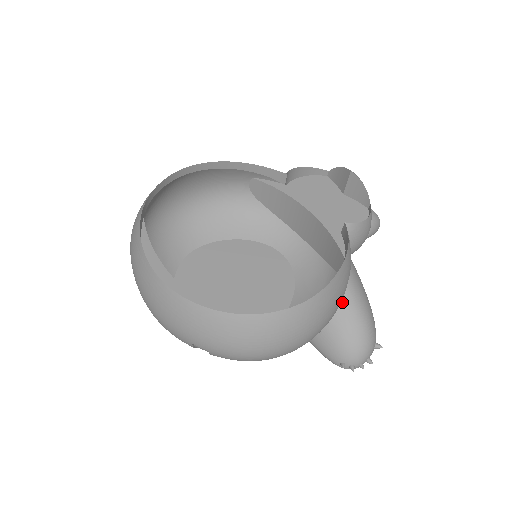
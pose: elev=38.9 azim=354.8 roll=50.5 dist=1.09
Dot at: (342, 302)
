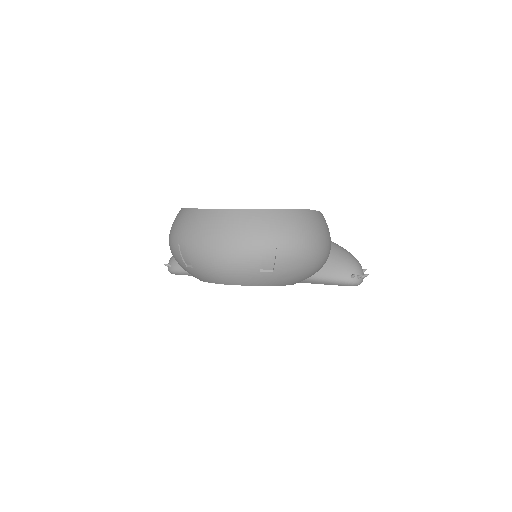
Dot at: occluded
